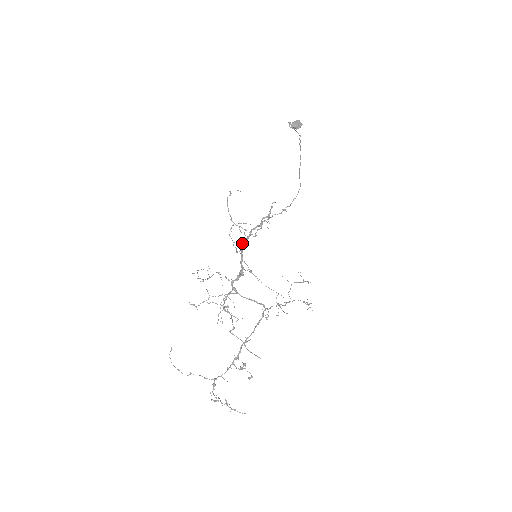
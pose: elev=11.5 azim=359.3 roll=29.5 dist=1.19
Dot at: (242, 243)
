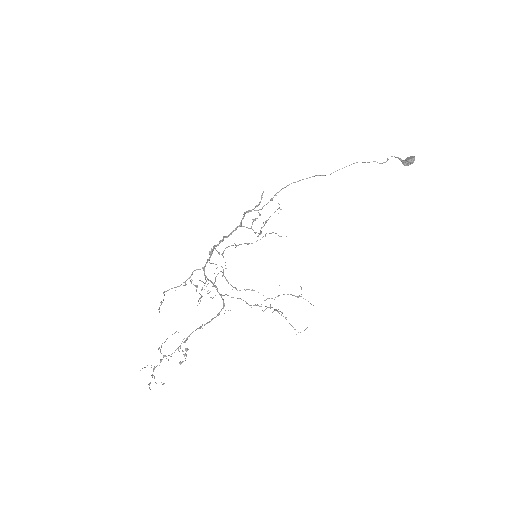
Dot at: (231, 232)
